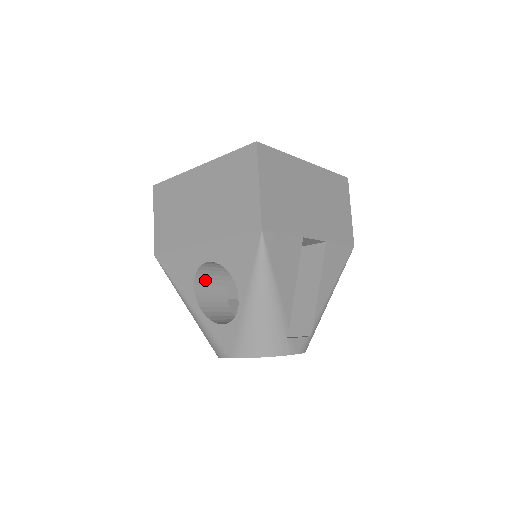
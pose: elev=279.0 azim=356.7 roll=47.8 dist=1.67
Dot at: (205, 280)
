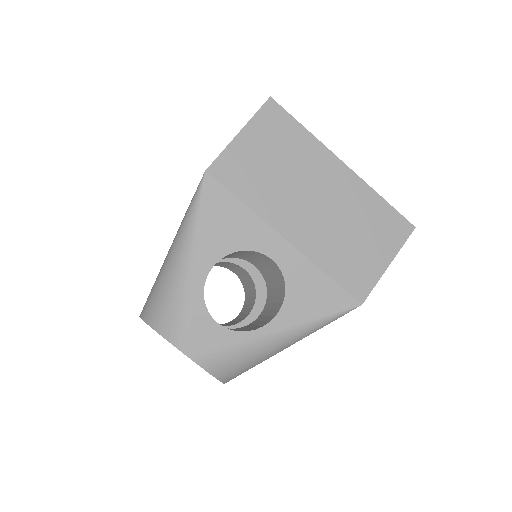
Dot at: occluded
